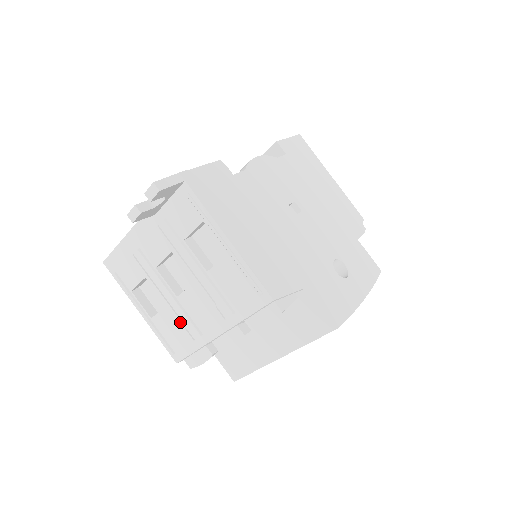
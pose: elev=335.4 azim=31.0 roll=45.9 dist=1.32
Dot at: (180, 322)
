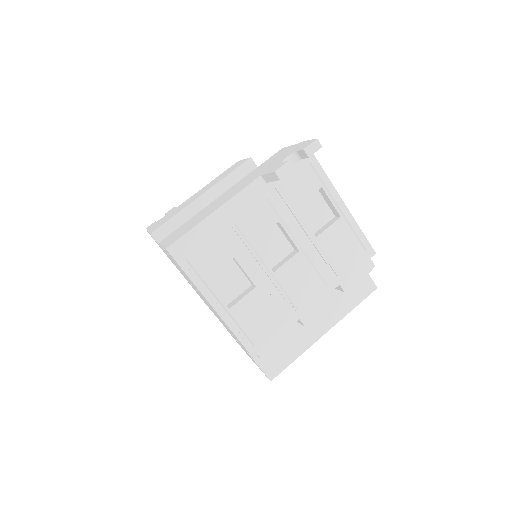
Dot at: (273, 301)
